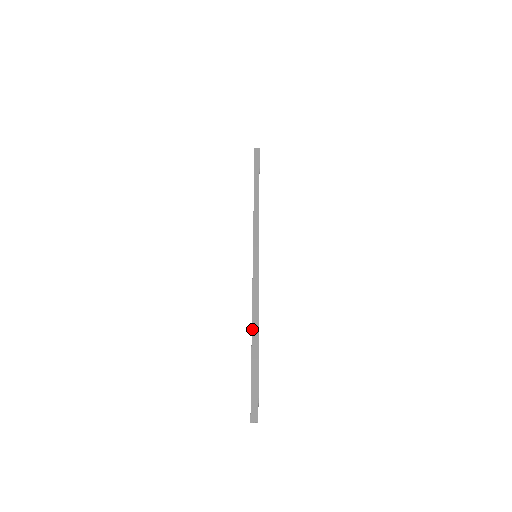
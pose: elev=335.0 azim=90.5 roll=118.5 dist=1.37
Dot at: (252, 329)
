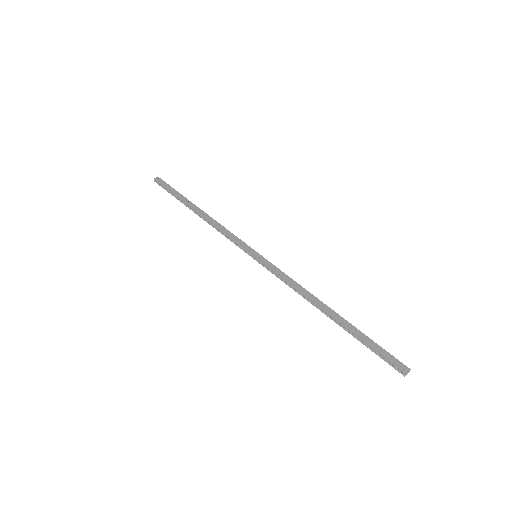
Dot at: (322, 309)
